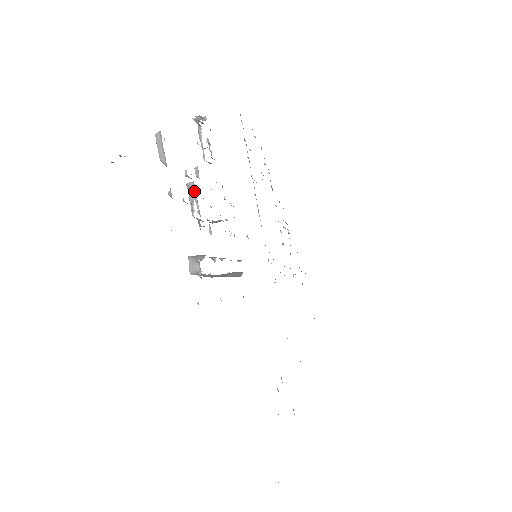
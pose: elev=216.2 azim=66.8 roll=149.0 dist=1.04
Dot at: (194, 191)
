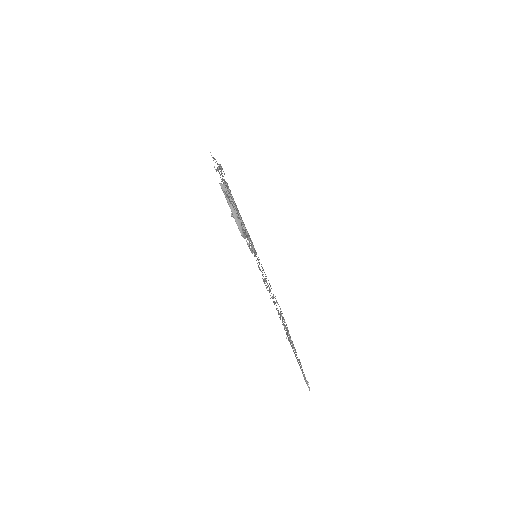
Dot at: occluded
